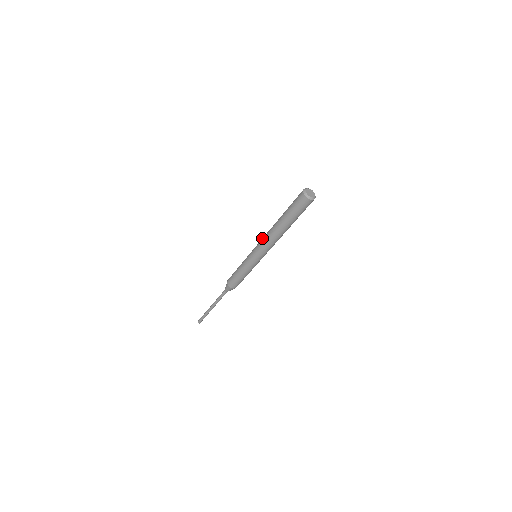
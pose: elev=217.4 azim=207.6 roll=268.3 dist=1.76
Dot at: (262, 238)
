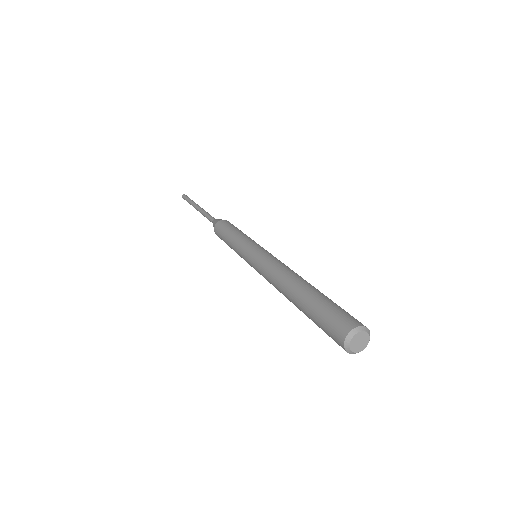
Dot at: (265, 266)
